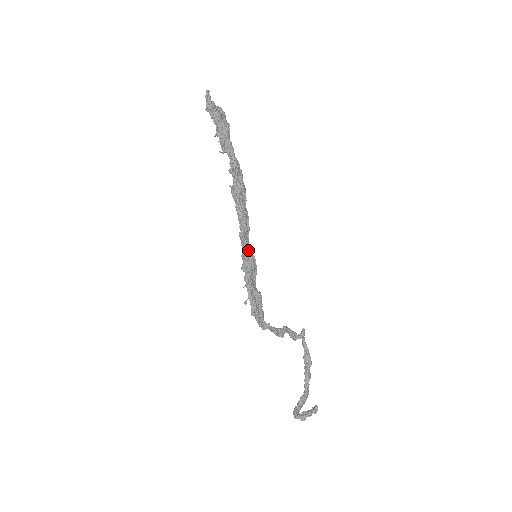
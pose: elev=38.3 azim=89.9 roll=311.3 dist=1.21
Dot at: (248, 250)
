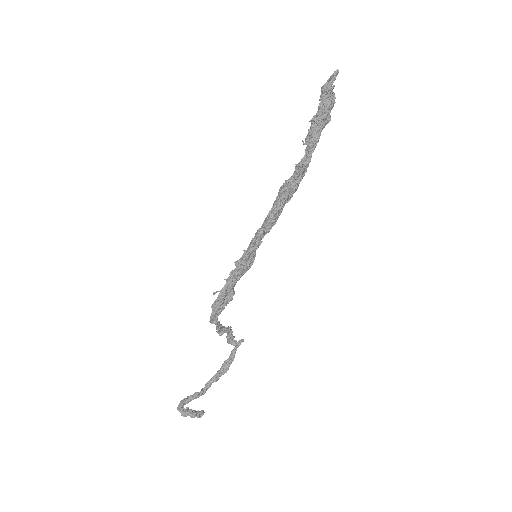
Dot at: (255, 250)
